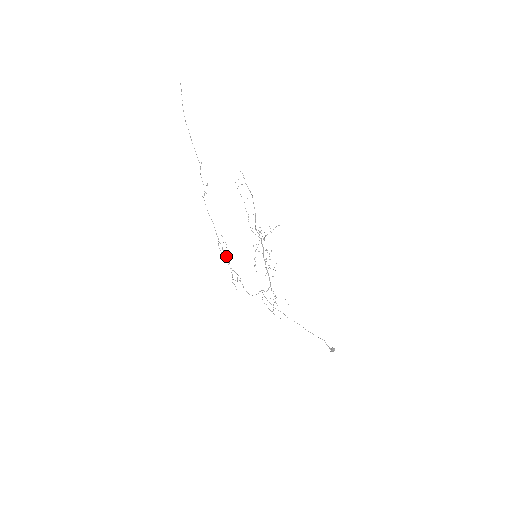
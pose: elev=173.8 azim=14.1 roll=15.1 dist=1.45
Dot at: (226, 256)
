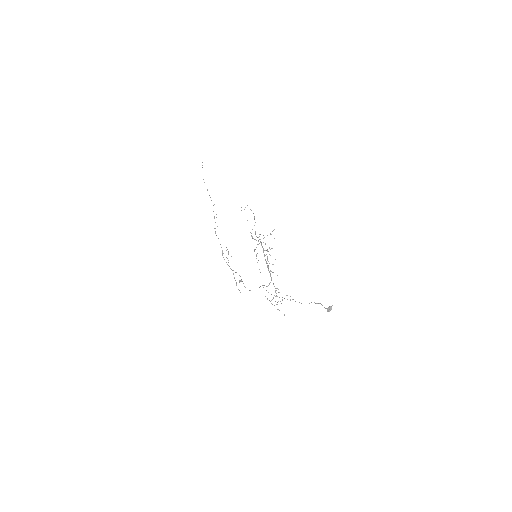
Dot at: occluded
